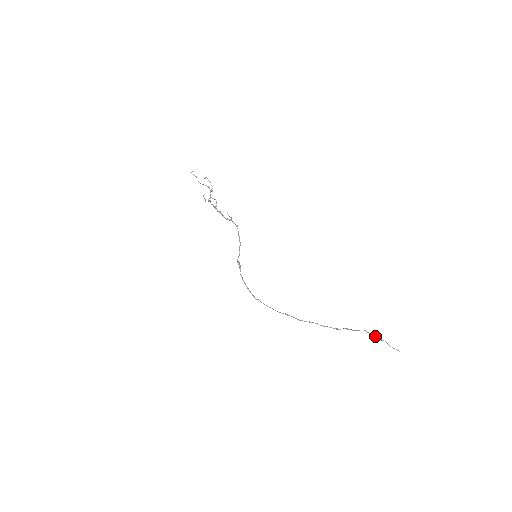
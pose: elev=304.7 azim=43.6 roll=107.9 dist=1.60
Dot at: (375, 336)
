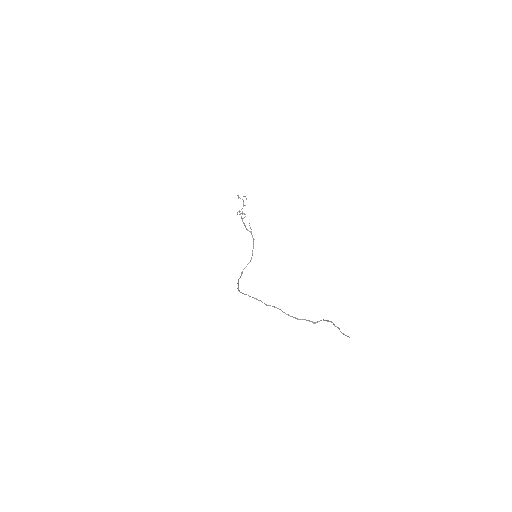
Dot at: occluded
